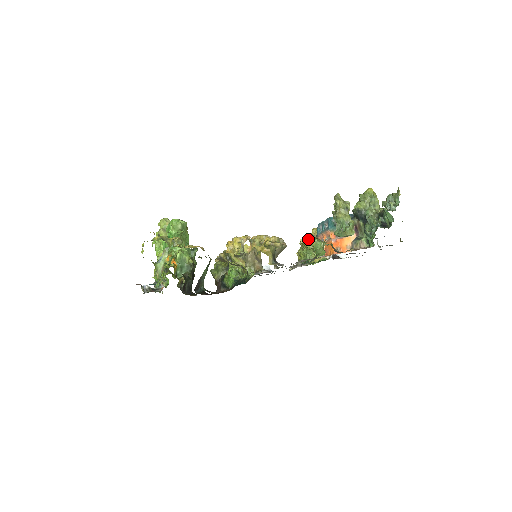
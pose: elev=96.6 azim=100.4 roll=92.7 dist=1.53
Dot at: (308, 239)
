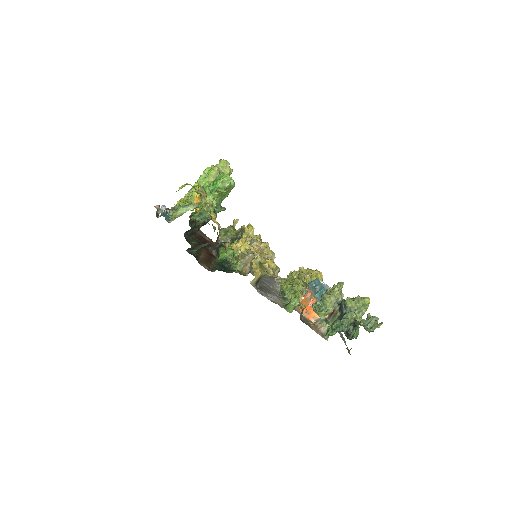
Dot at: (300, 280)
